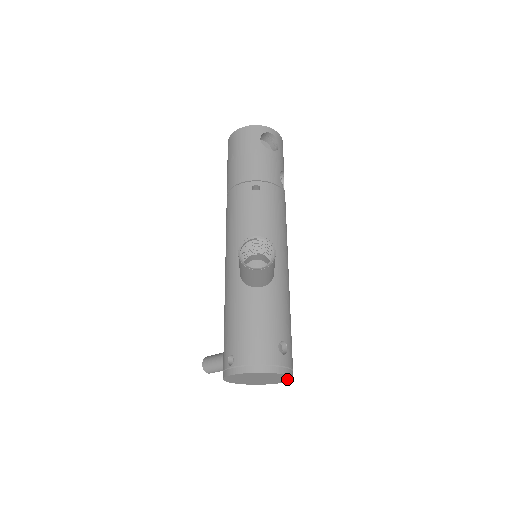
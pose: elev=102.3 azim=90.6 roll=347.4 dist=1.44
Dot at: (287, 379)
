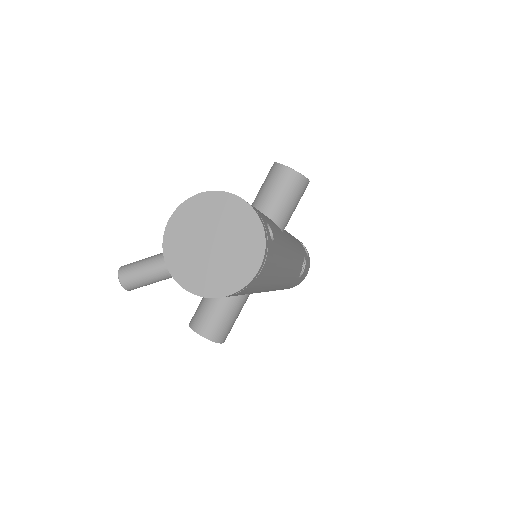
Dot at: (249, 270)
